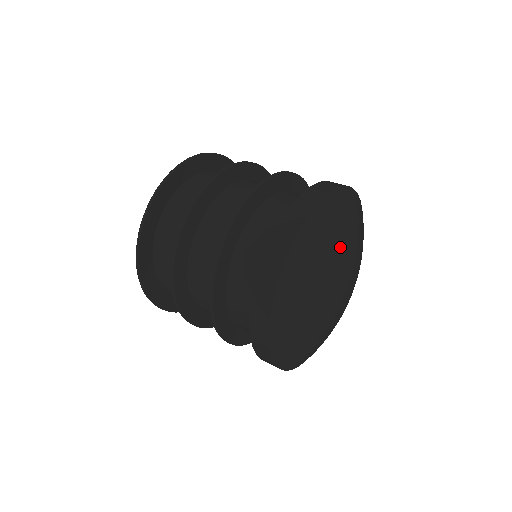
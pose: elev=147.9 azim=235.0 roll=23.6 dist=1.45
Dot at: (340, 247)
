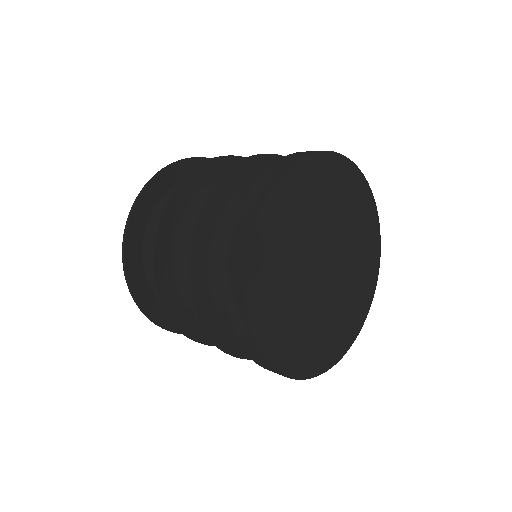
Dot at: (331, 216)
